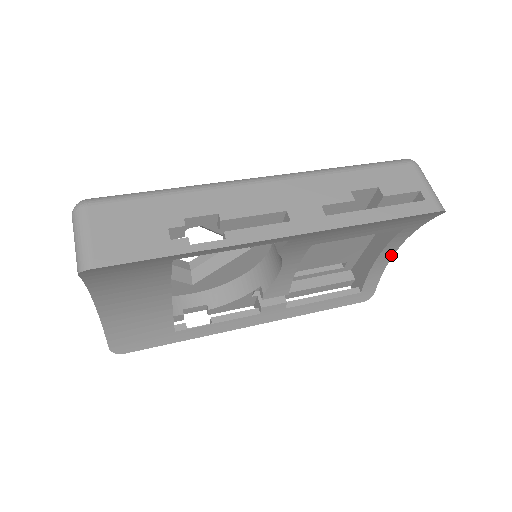
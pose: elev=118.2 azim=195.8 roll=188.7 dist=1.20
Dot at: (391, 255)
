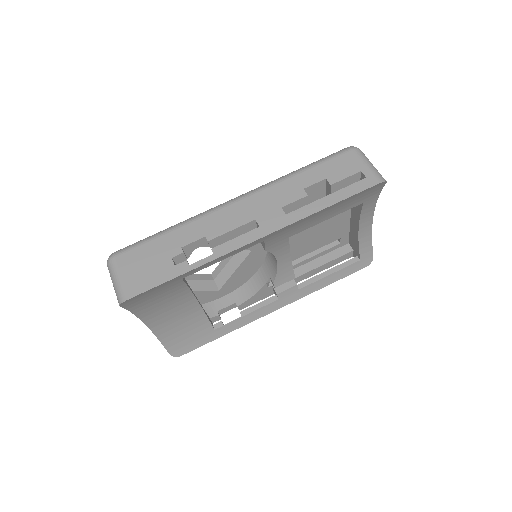
Dot at: (370, 224)
